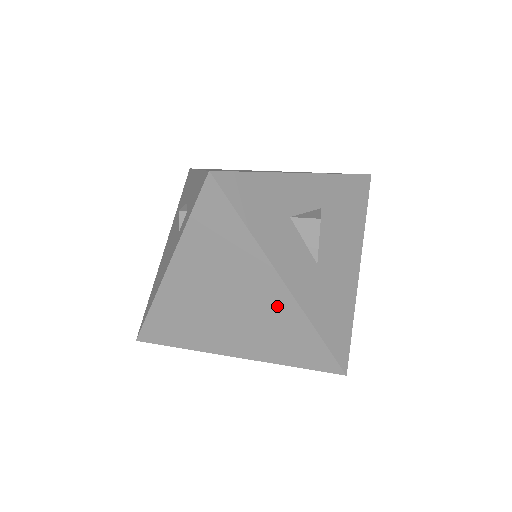
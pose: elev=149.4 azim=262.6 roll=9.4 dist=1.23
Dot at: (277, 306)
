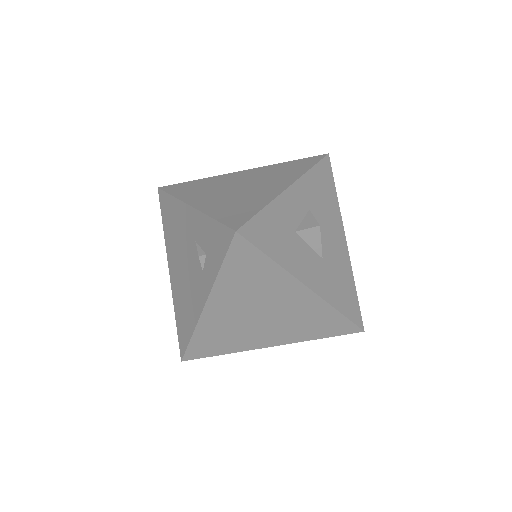
Dot at: (305, 305)
